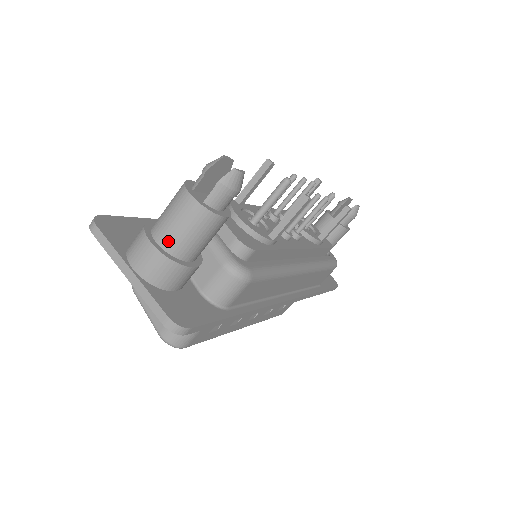
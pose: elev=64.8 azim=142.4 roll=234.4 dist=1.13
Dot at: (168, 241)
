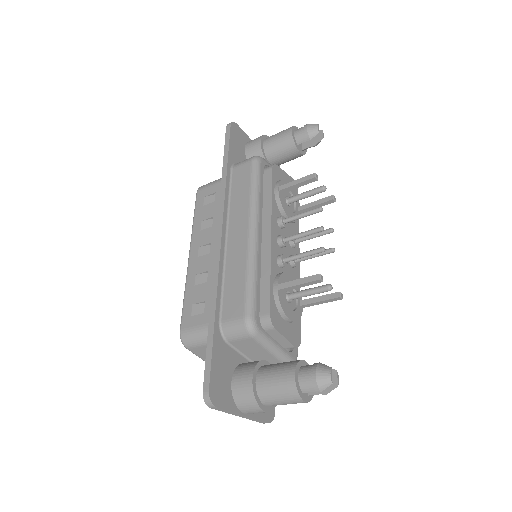
Dot at: occluded
